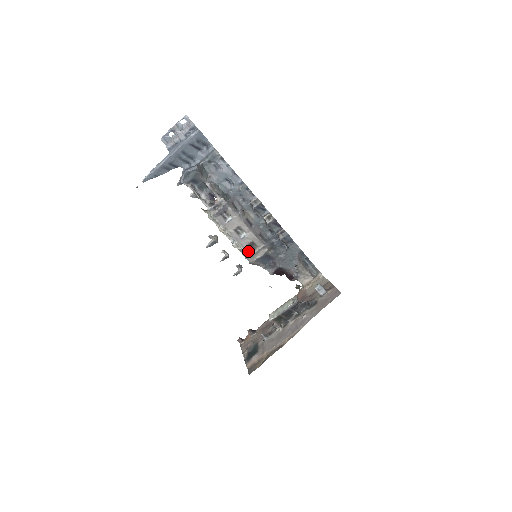
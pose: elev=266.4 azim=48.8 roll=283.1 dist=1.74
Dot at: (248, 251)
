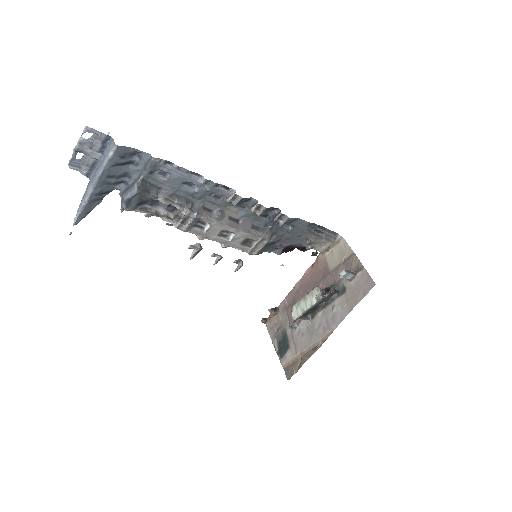
Dot at: (244, 248)
